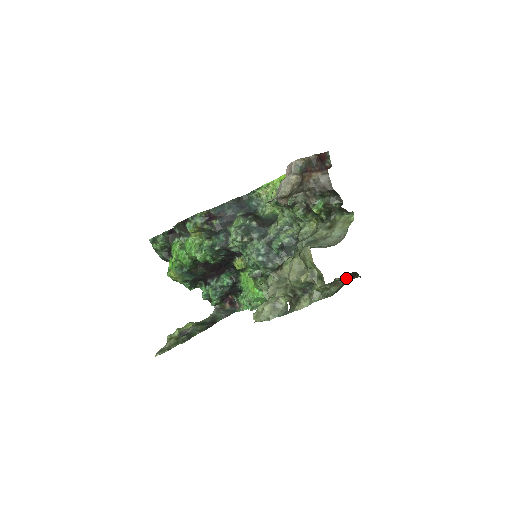
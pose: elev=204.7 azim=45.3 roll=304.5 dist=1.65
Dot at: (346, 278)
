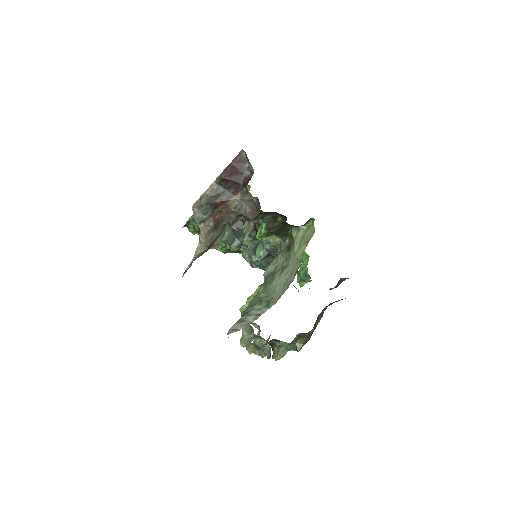
Dot at: (306, 333)
